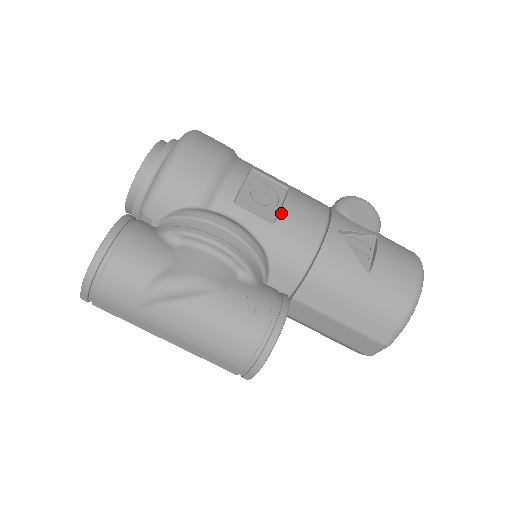
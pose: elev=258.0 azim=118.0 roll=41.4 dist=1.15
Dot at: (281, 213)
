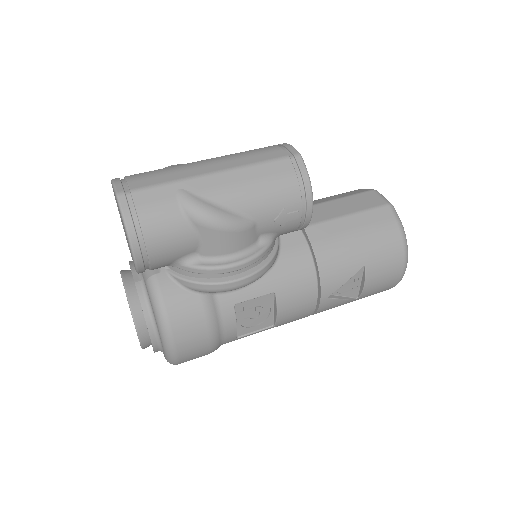
Dot at: occluded
